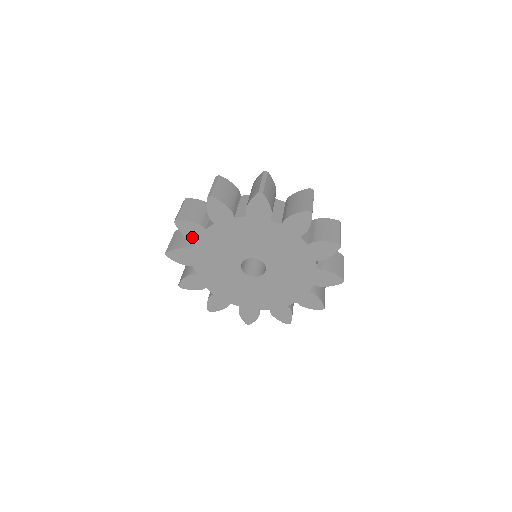
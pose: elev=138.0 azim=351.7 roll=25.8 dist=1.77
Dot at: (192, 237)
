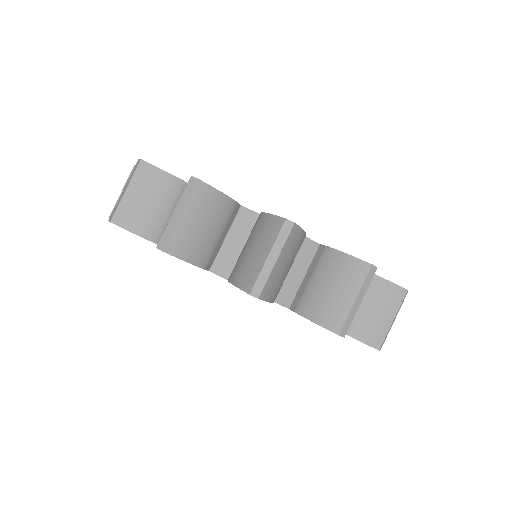
Dot at: occluded
